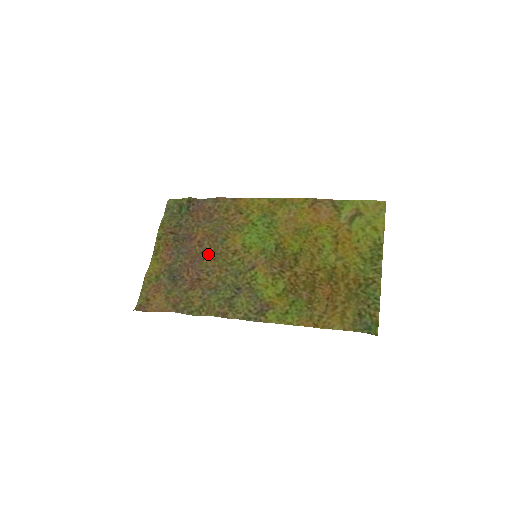
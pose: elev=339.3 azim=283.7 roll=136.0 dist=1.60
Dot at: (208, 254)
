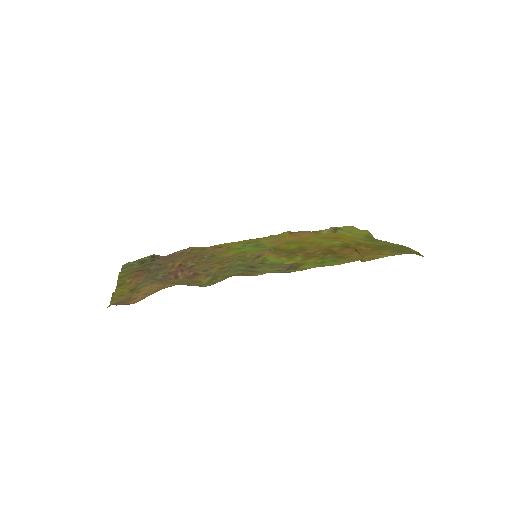
Dot at: (197, 266)
